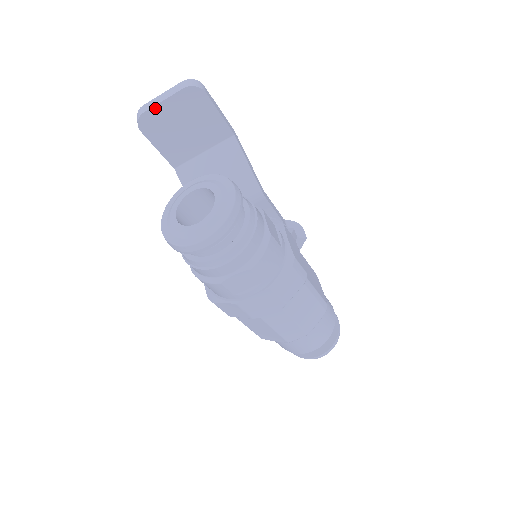
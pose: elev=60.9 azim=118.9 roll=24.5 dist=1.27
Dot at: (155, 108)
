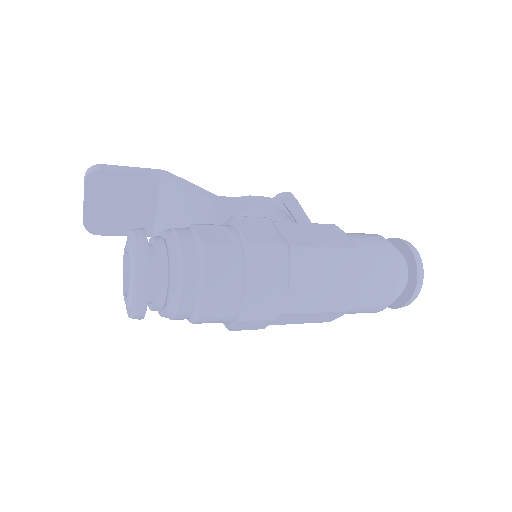
Dot at: (86, 212)
